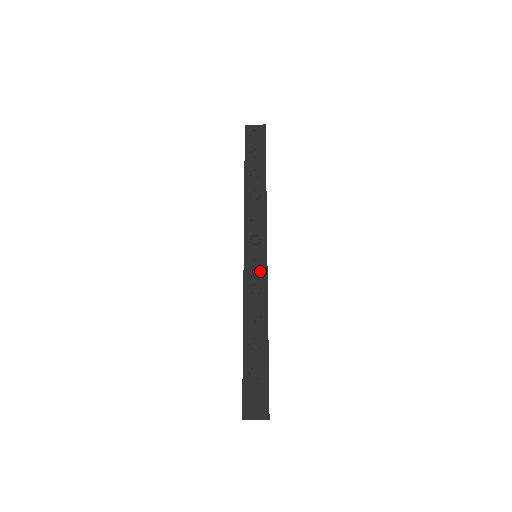
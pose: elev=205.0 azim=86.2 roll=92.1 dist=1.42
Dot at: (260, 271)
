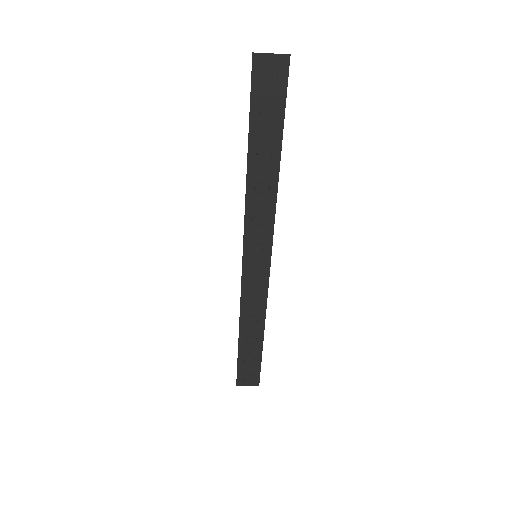
Dot at: (261, 281)
